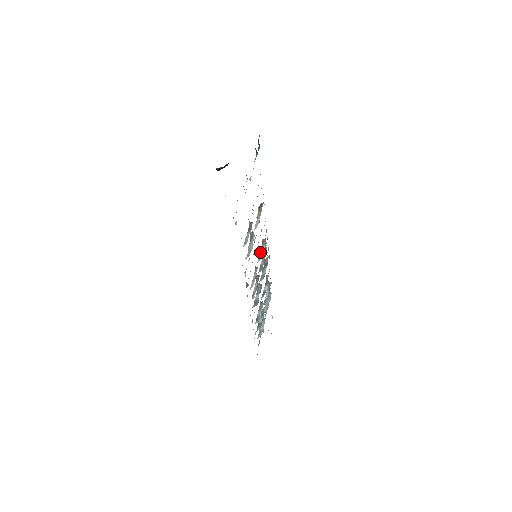
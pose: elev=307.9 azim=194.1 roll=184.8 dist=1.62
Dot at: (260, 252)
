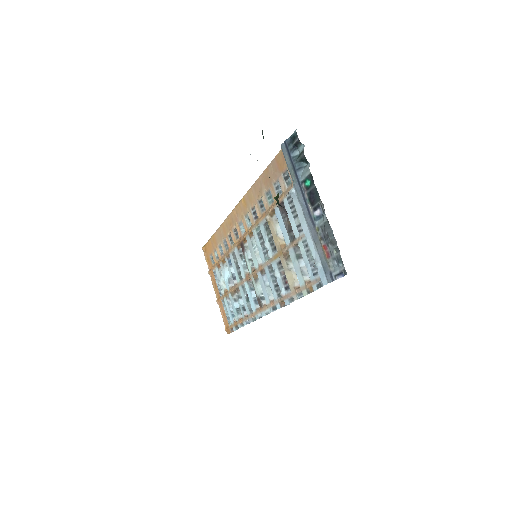
Dot at: (254, 248)
